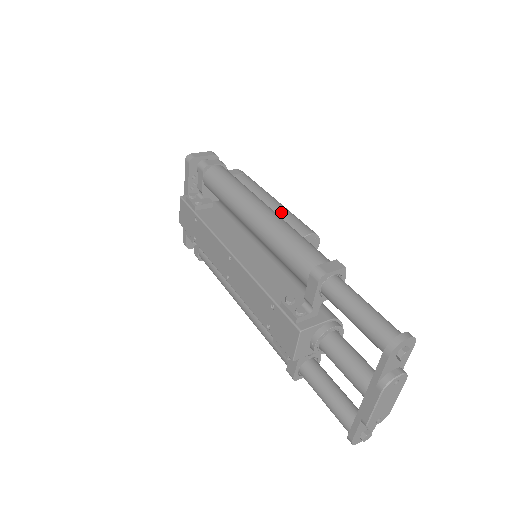
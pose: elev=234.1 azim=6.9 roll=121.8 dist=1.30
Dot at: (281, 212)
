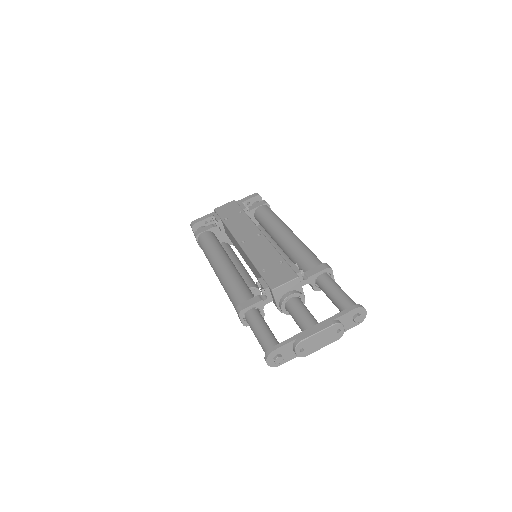
Dot at: occluded
